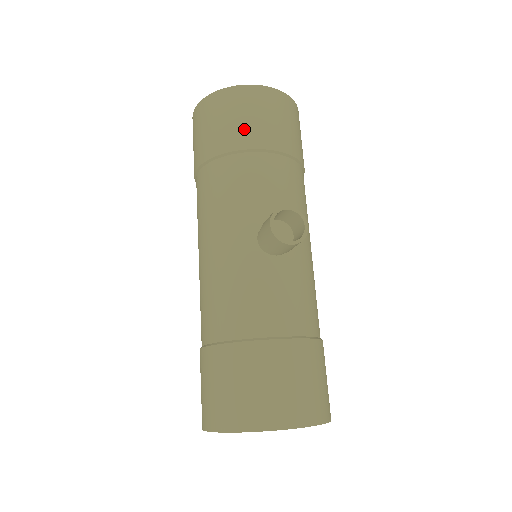
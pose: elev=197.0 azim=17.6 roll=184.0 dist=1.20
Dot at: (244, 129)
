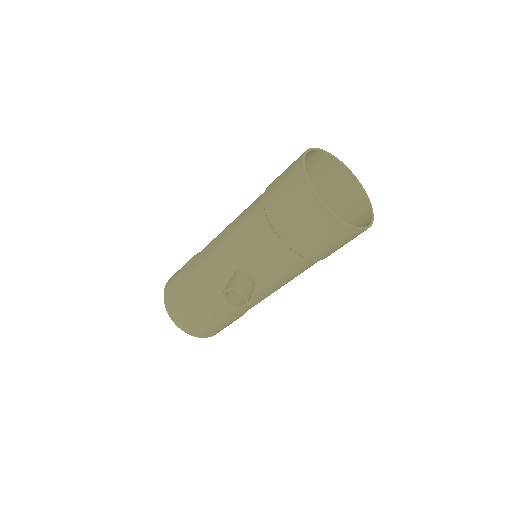
Dot at: (289, 223)
